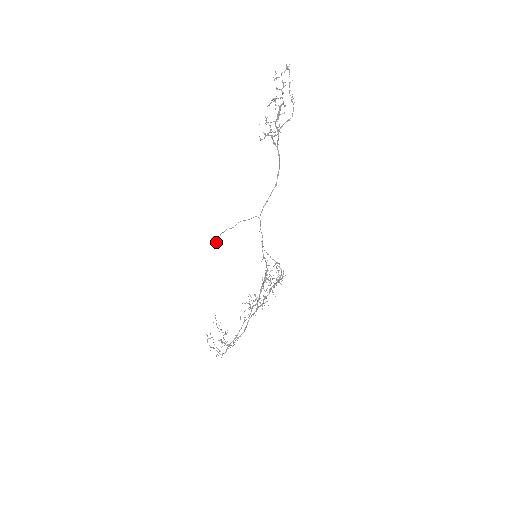
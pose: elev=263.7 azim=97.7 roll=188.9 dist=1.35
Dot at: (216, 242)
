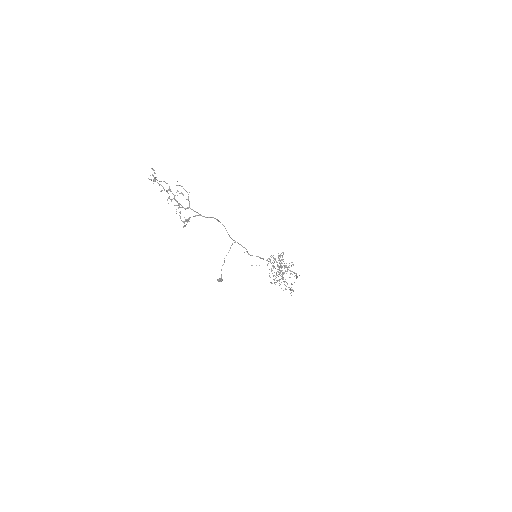
Dot at: (222, 280)
